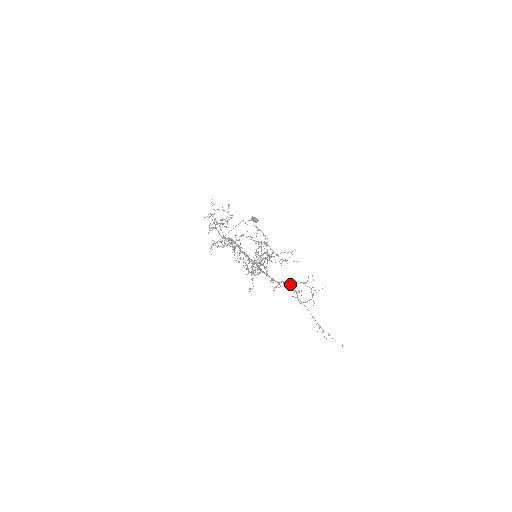
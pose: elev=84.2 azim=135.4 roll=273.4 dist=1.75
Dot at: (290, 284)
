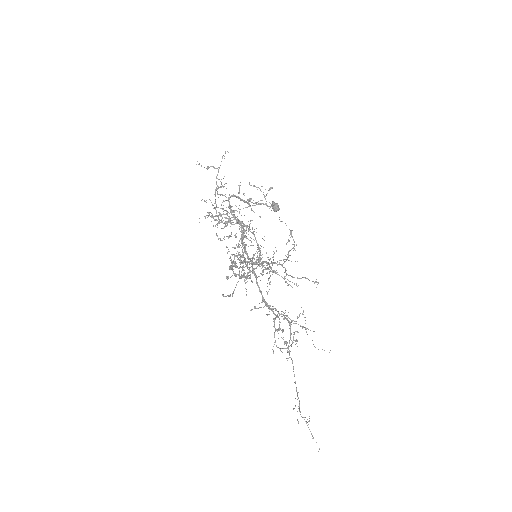
Dot at: occluded
